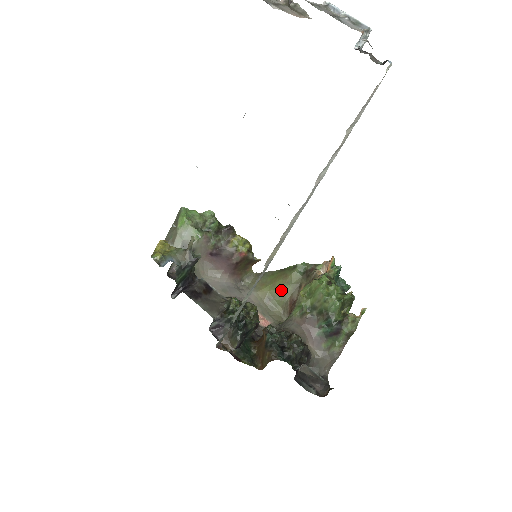
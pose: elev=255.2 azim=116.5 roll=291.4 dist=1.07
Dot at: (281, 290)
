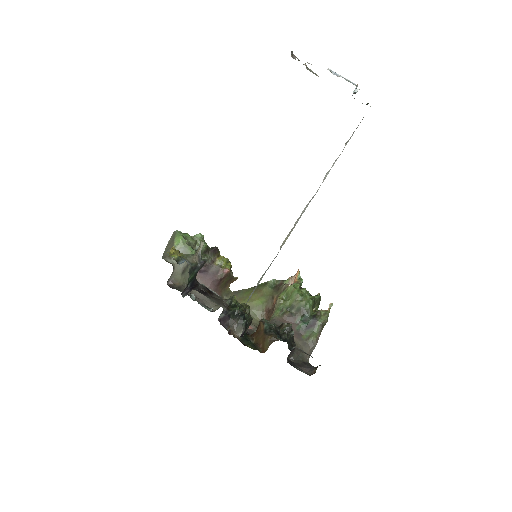
Dot at: (257, 302)
